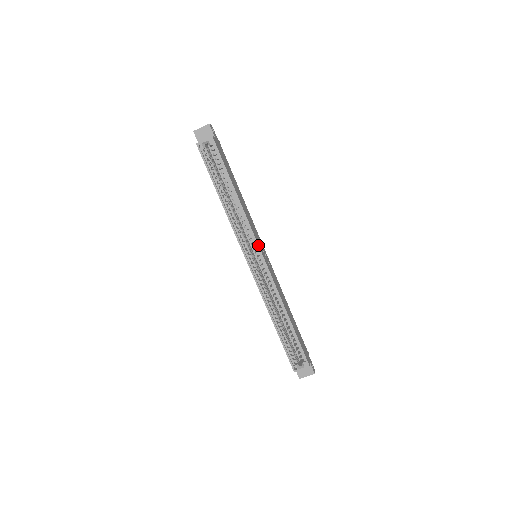
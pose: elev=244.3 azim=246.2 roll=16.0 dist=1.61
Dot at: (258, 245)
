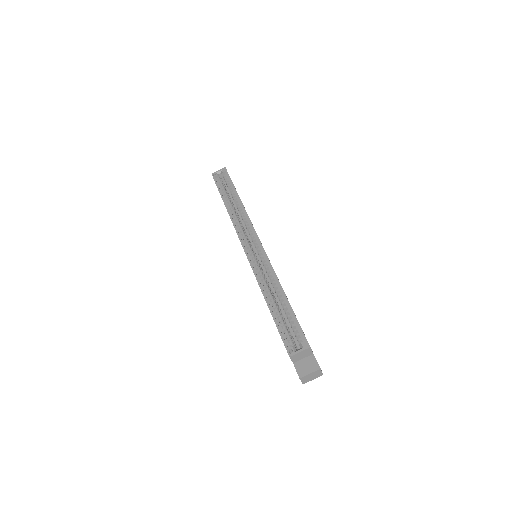
Dot at: (255, 231)
